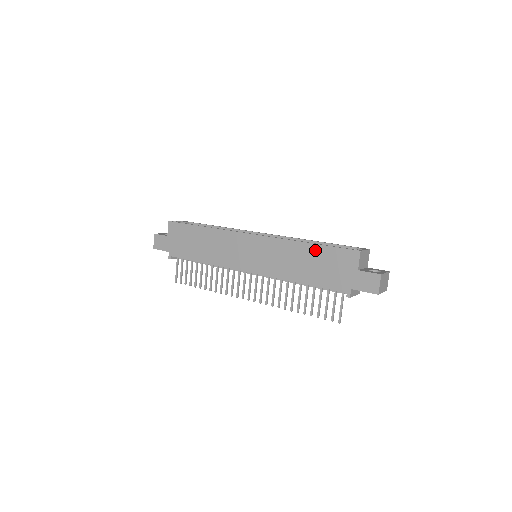
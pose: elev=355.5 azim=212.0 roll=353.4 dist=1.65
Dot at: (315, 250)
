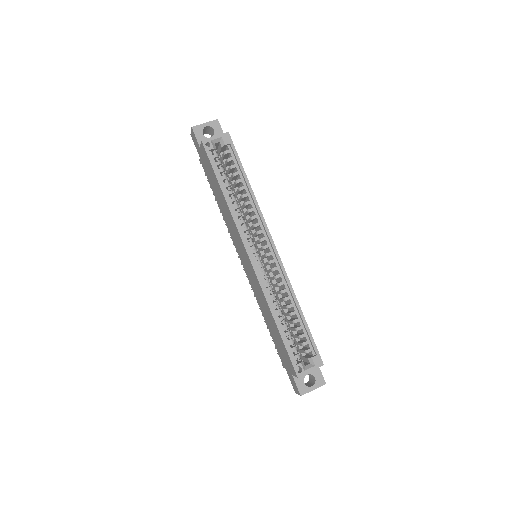
Dot at: (277, 332)
